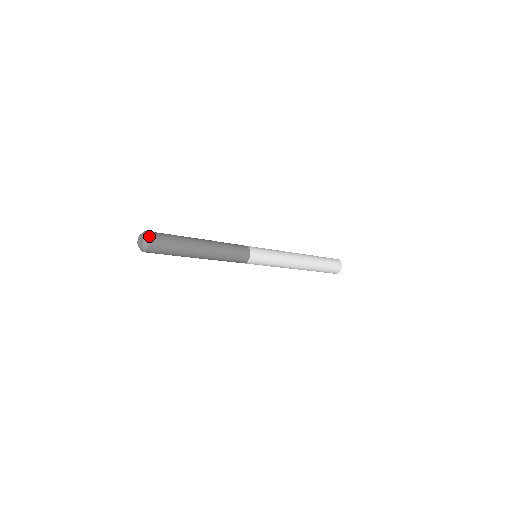
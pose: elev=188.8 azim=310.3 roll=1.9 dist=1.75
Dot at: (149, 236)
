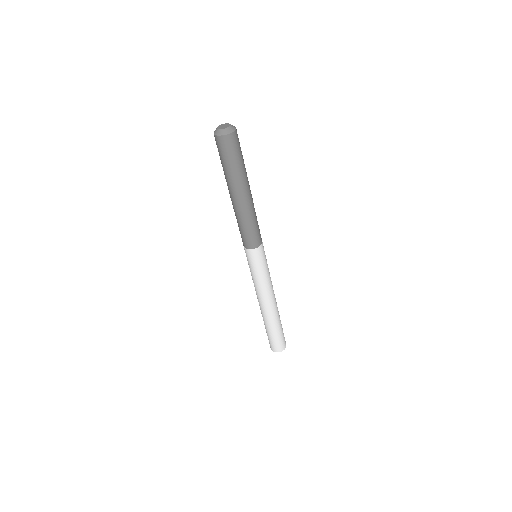
Dot at: occluded
